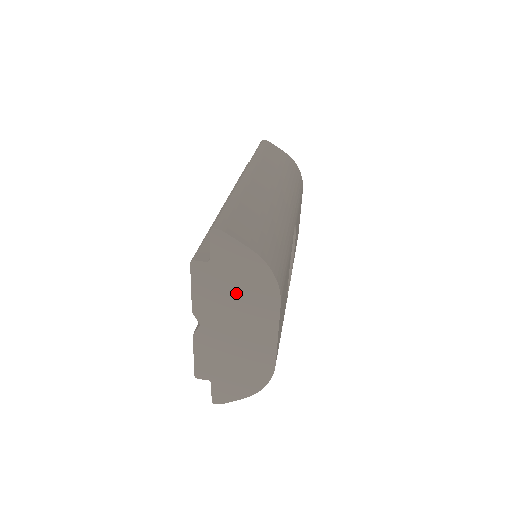
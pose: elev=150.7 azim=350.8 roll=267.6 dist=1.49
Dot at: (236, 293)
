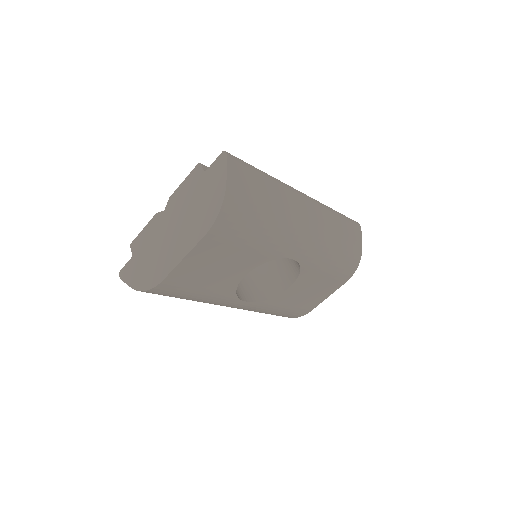
Dot at: (195, 206)
